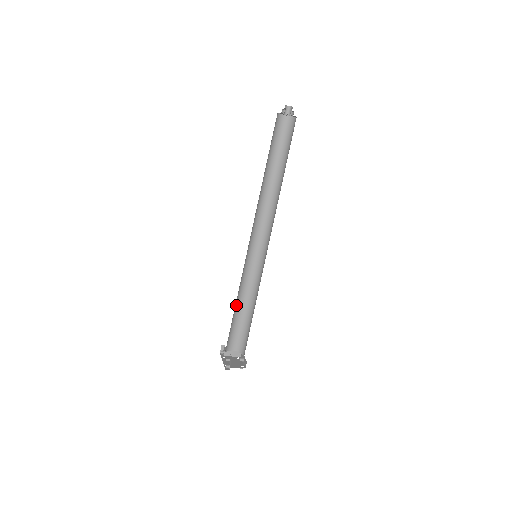
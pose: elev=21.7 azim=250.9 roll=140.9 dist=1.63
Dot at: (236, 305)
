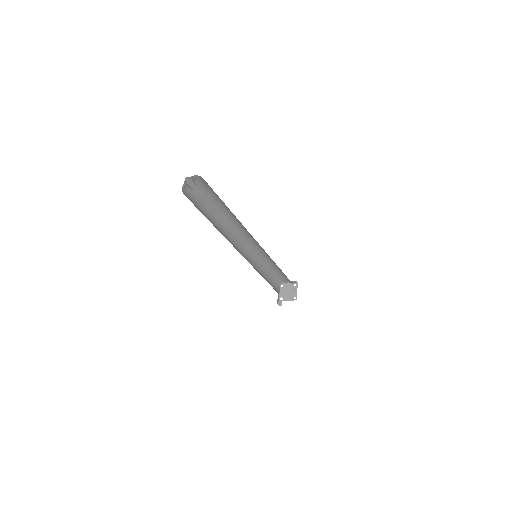
Dot at: (267, 269)
